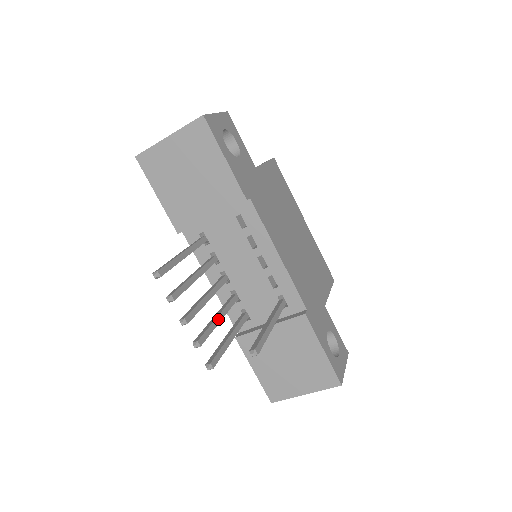
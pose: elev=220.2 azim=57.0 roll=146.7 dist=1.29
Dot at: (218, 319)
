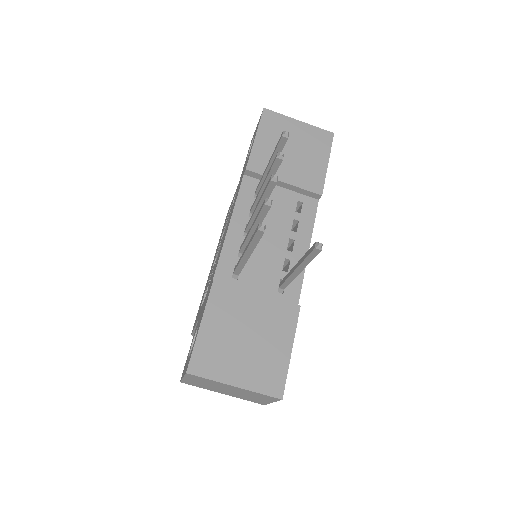
Dot at: occluded
